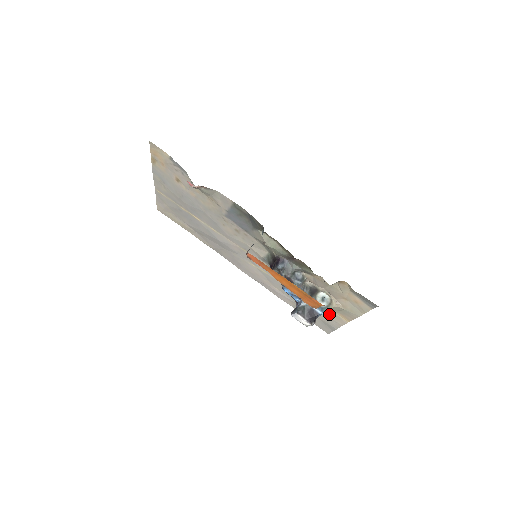
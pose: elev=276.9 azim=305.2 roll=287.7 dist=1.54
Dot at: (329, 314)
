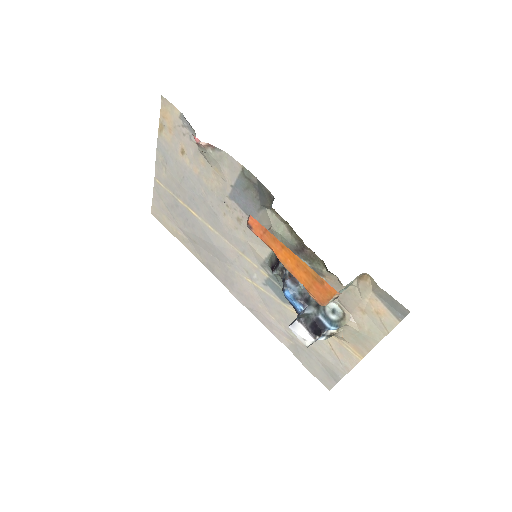
Dot at: (336, 350)
